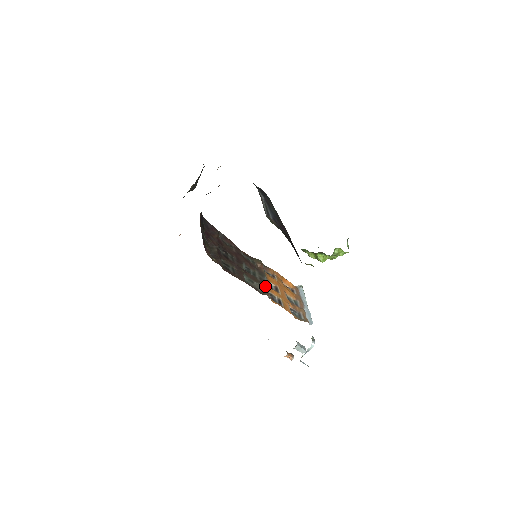
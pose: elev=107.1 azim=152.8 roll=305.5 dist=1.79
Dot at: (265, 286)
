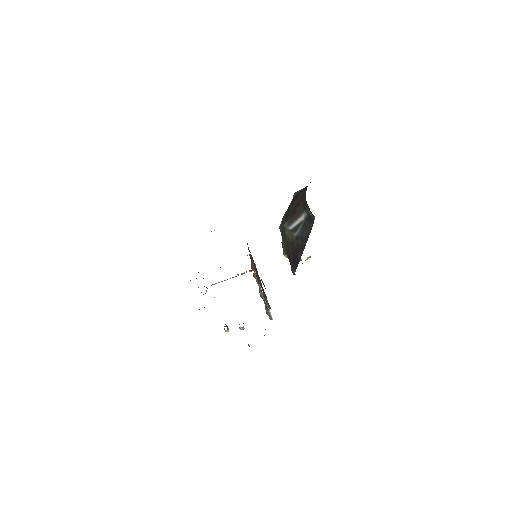
Dot at: (266, 296)
